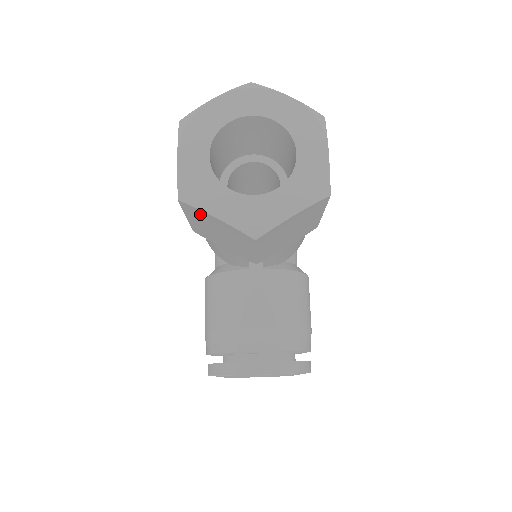
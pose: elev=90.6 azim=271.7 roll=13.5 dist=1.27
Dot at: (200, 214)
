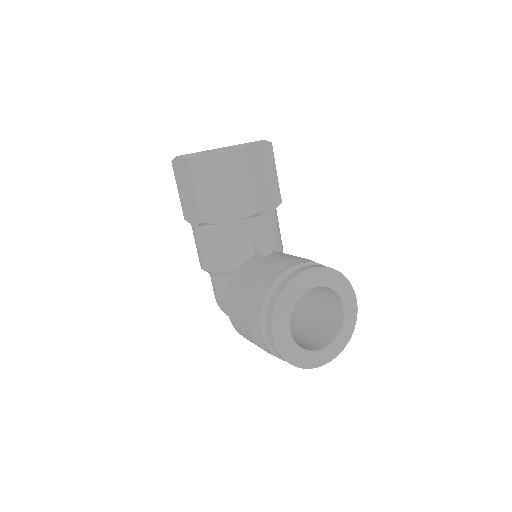
Dot at: (205, 162)
